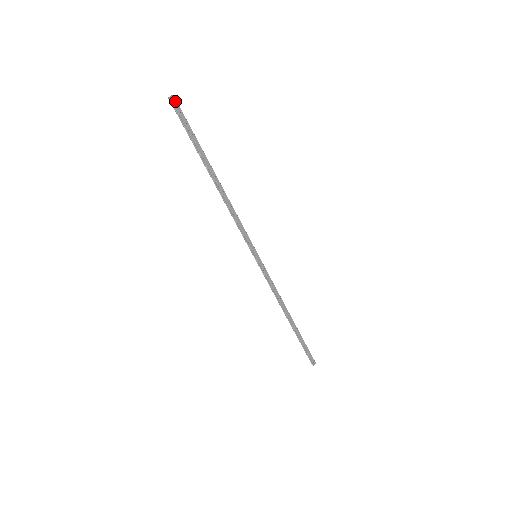
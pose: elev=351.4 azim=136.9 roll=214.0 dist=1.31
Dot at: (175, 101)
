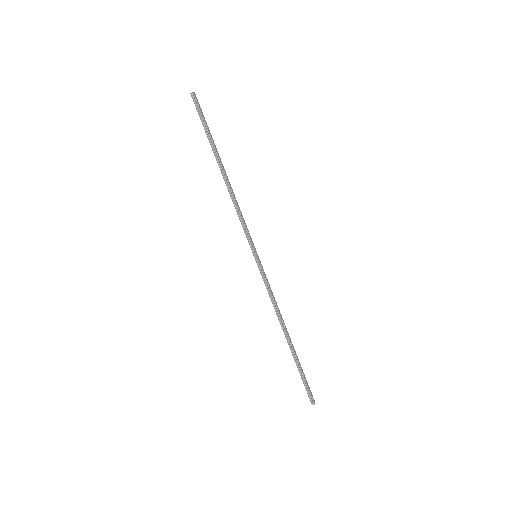
Dot at: (196, 97)
